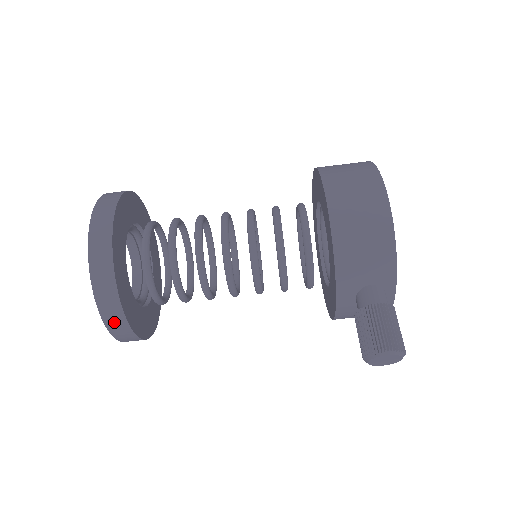
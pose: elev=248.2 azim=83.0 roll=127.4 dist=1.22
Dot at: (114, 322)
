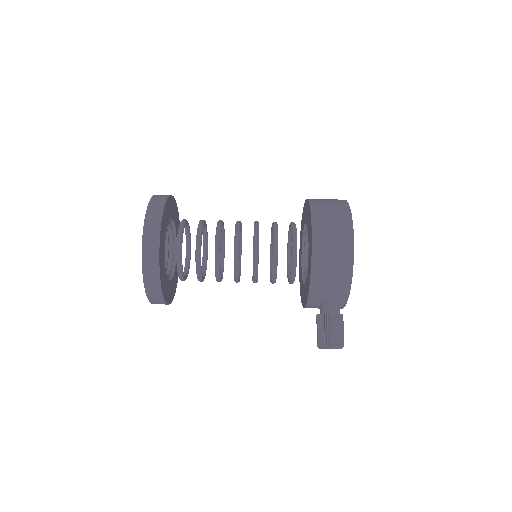
Dot at: (155, 298)
